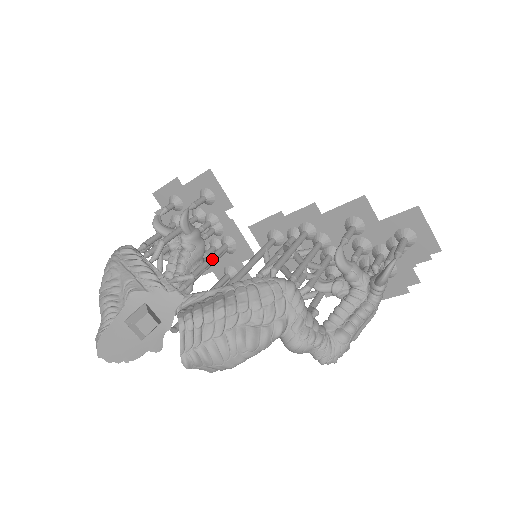
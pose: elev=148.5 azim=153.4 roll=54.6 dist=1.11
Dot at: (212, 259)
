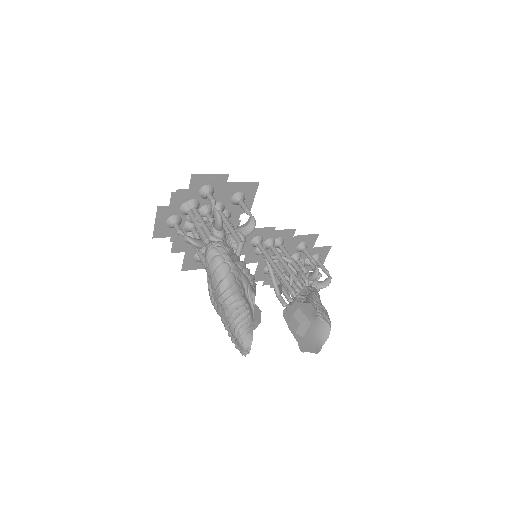
Dot at: occluded
